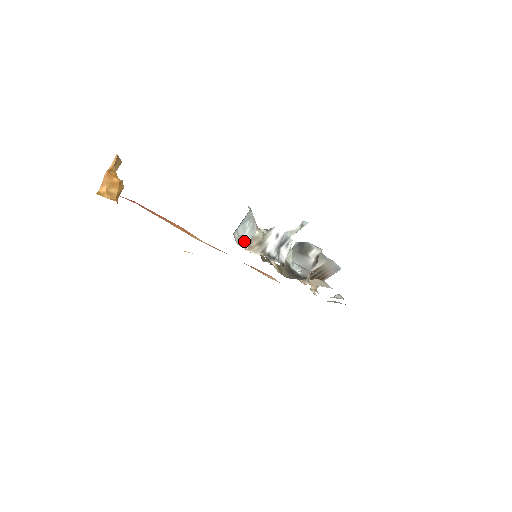
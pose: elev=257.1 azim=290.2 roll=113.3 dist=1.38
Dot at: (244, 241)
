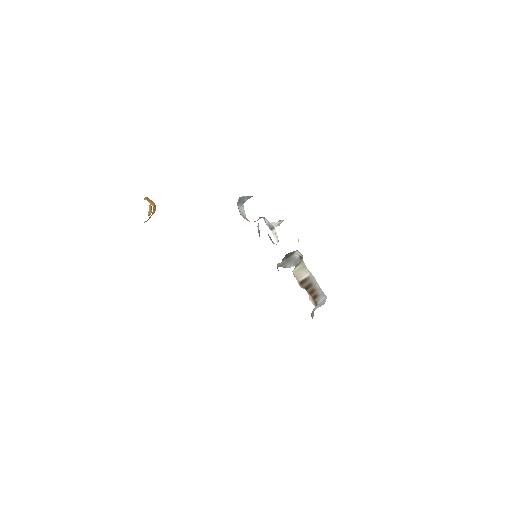
Dot at: occluded
